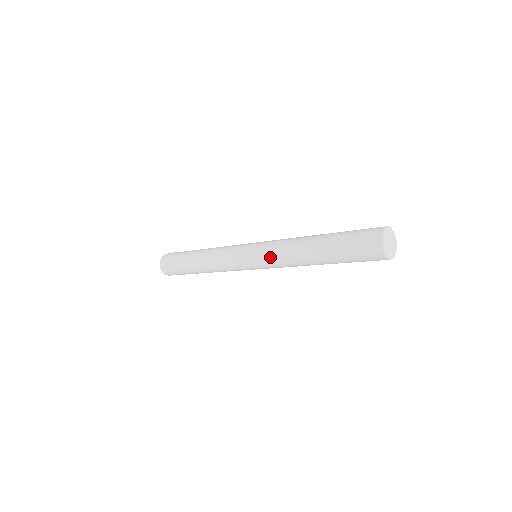
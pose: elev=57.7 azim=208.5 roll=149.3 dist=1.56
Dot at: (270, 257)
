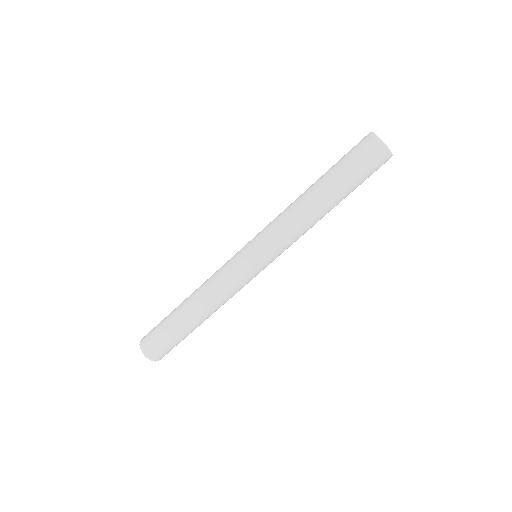
Dot at: (277, 236)
